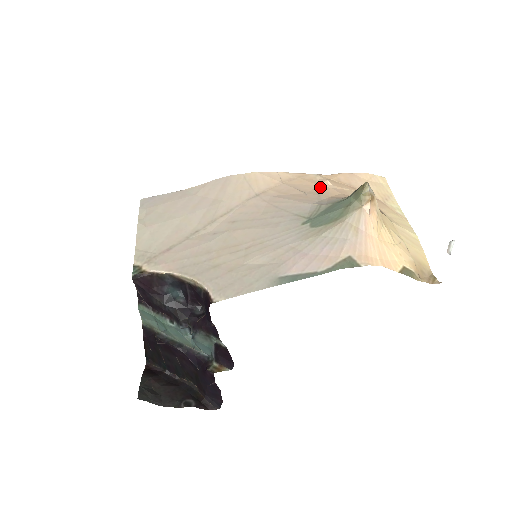
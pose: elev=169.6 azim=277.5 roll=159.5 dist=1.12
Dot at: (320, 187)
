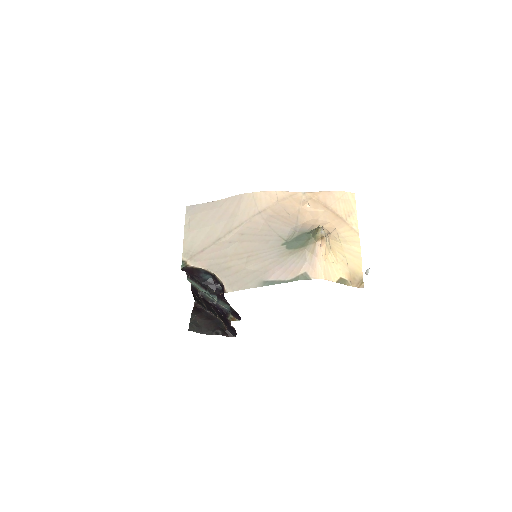
Dot at: (301, 209)
